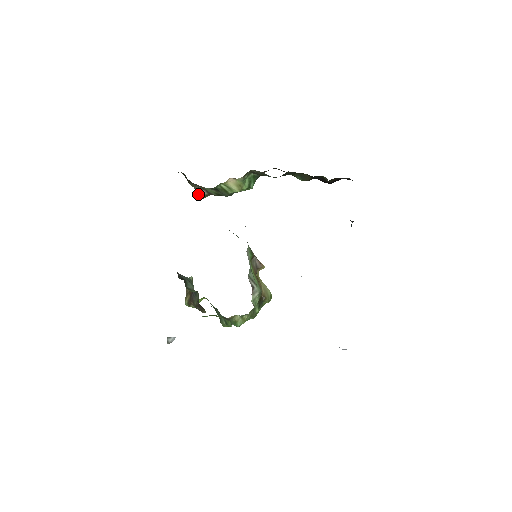
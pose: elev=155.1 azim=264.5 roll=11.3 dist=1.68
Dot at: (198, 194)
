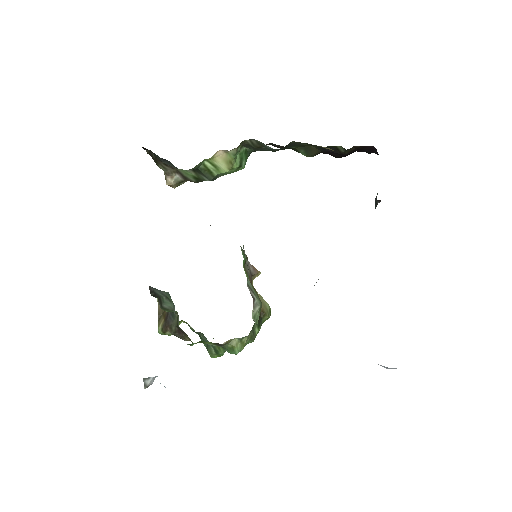
Dot at: (170, 180)
